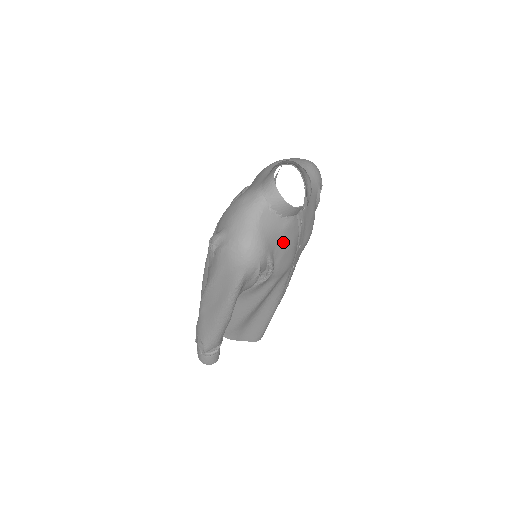
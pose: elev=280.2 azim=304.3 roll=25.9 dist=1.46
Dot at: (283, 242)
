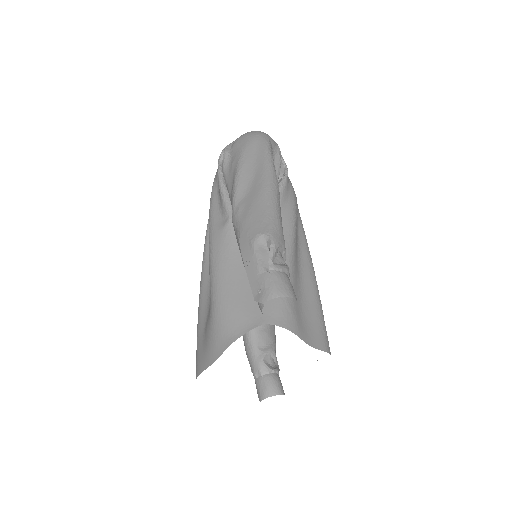
Dot at: occluded
